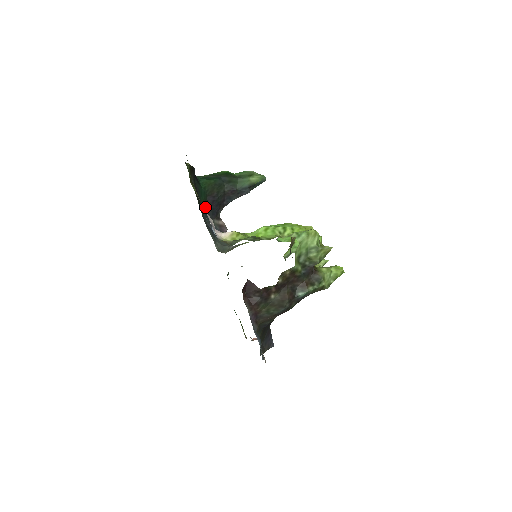
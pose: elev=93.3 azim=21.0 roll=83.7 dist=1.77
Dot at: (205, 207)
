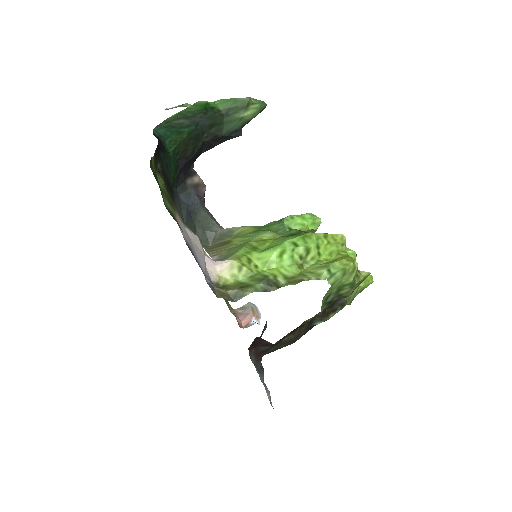
Dot at: (175, 178)
